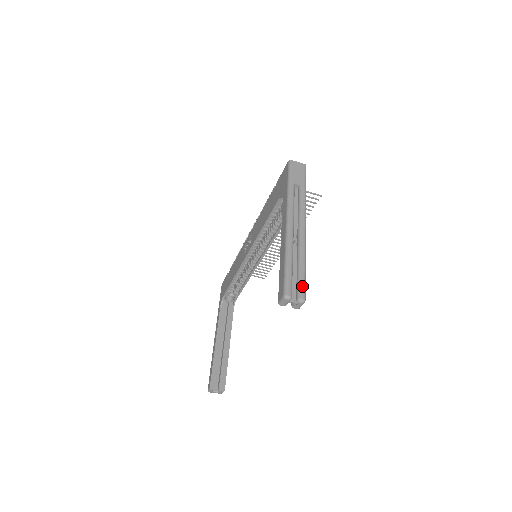
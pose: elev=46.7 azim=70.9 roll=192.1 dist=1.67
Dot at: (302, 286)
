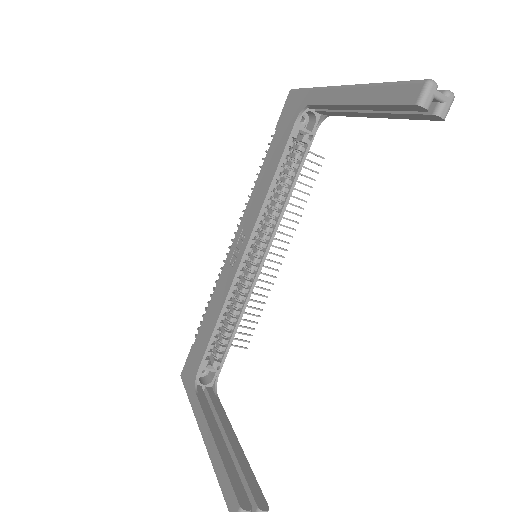
Dot at: occluded
